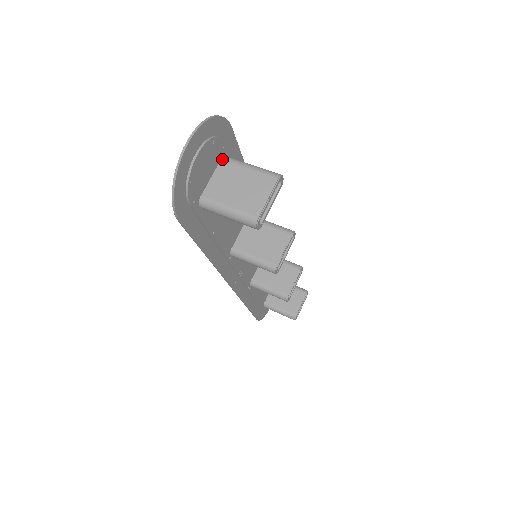
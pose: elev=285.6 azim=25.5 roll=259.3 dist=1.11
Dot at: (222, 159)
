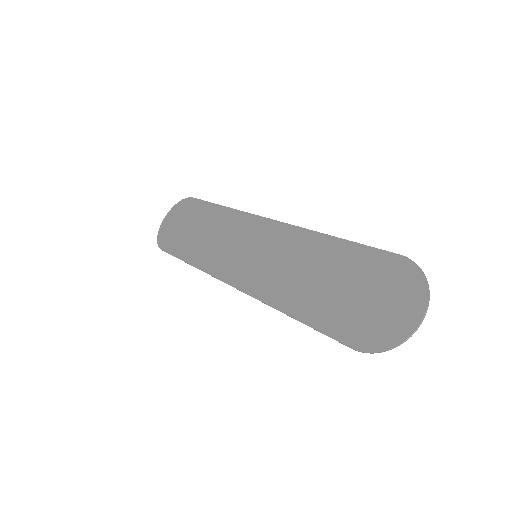
Dot at: (384, 283)
